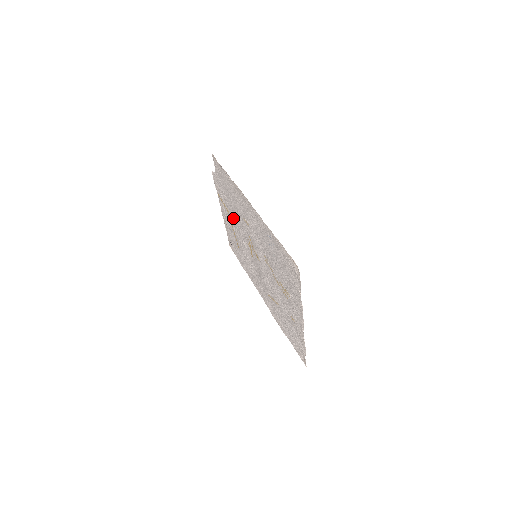
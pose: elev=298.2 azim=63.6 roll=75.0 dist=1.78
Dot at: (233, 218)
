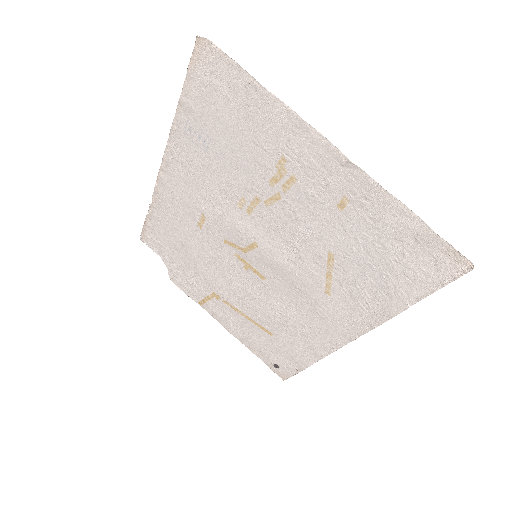
Dot at: (218, 284)
